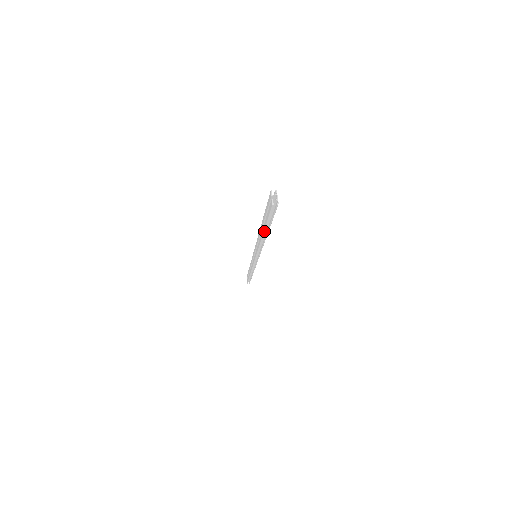
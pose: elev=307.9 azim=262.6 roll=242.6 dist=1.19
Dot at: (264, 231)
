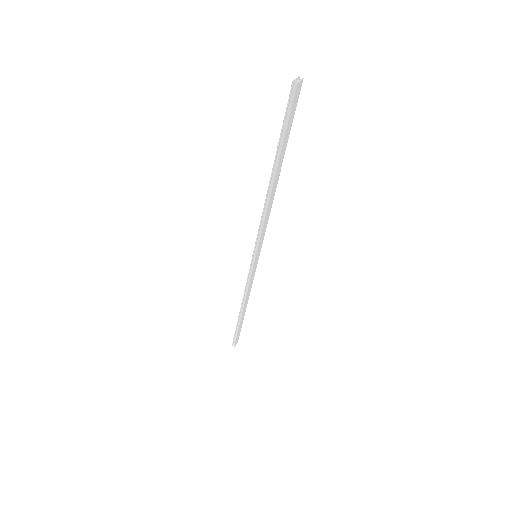
Dot at: (275, 160)
